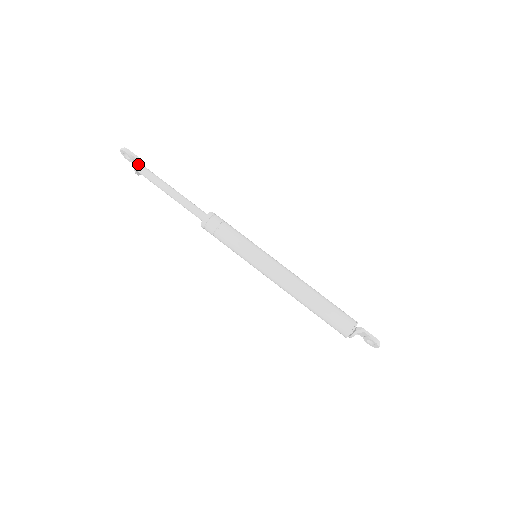
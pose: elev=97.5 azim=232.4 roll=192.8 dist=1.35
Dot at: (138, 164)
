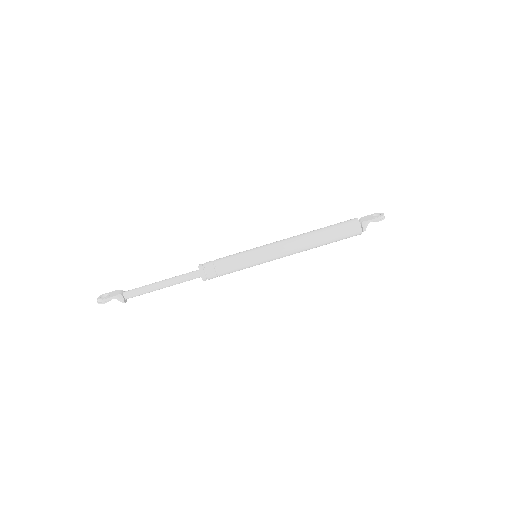
Dot at: (122, 301)
